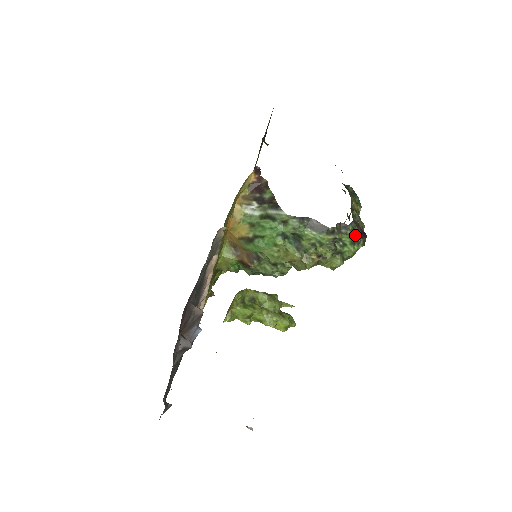
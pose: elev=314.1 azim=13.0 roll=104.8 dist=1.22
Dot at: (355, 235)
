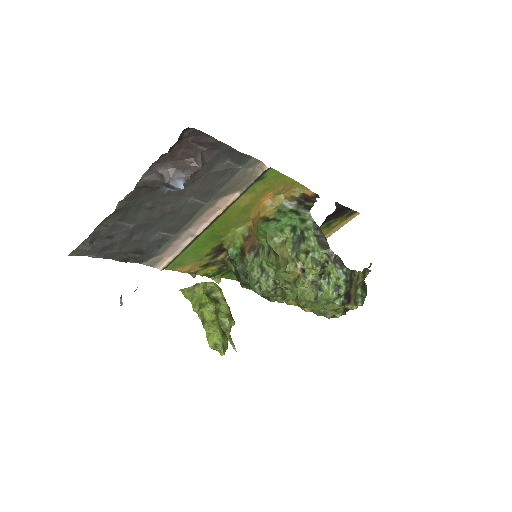
Dot at: (343, 280)
